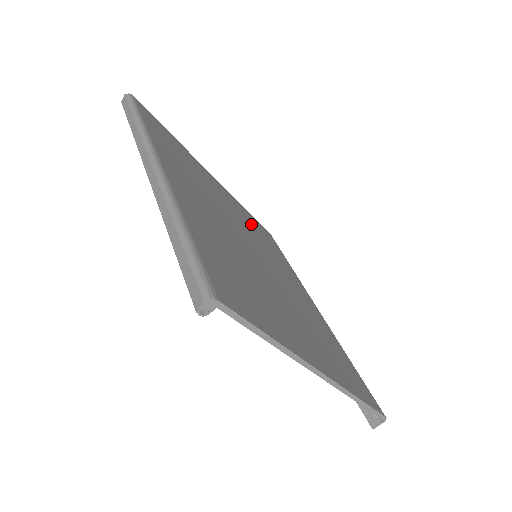
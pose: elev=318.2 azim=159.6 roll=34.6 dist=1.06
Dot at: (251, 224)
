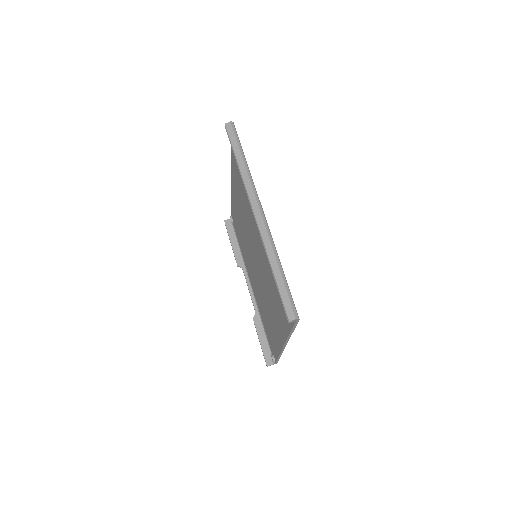
Dot at: occluded
